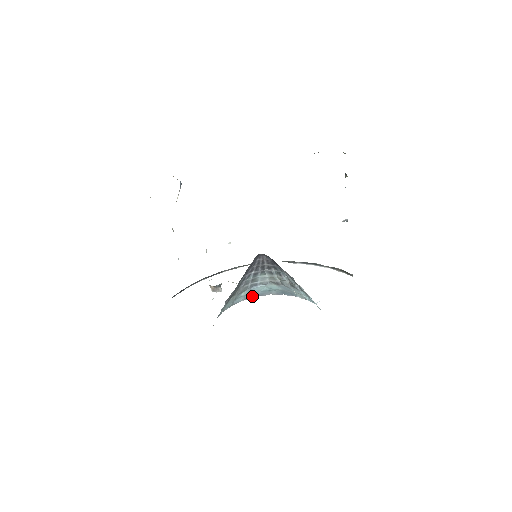
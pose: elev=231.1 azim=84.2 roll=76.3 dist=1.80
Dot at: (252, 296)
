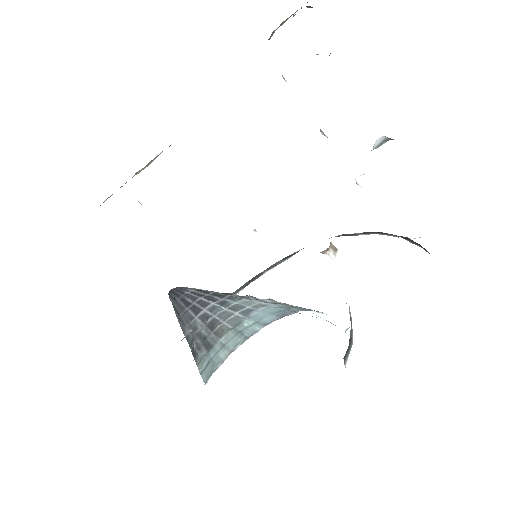
Dot at: (271, 319)
